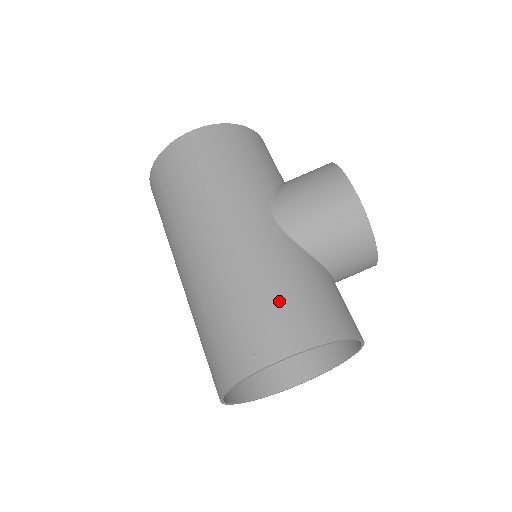
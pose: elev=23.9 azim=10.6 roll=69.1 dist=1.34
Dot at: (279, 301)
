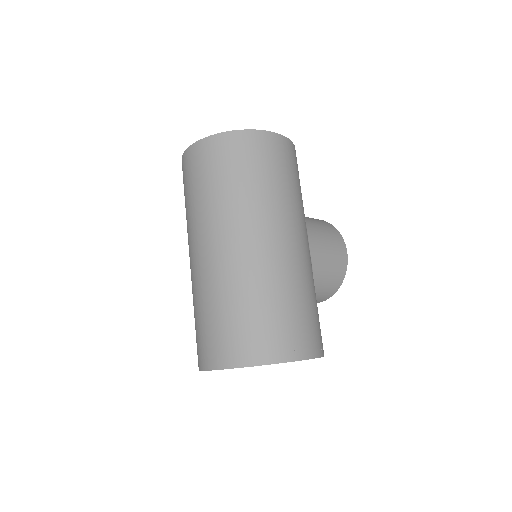
Dot at: (312, 315)
